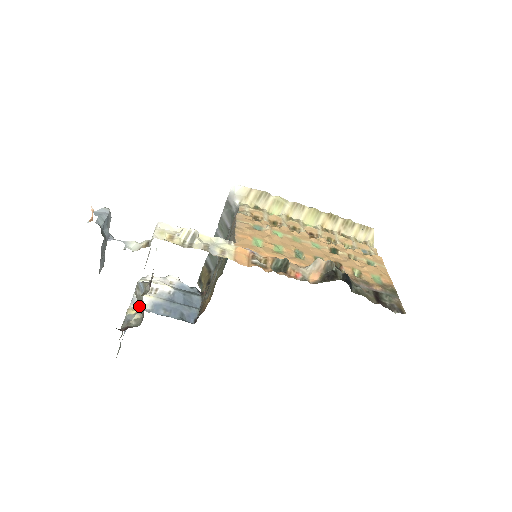
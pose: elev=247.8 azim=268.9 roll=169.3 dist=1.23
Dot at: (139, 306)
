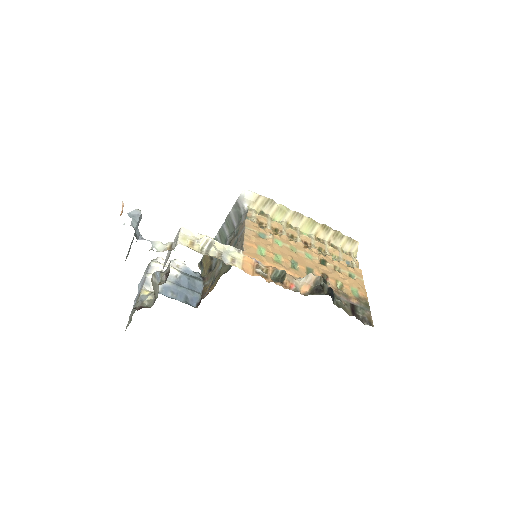
Dot at: occluded
